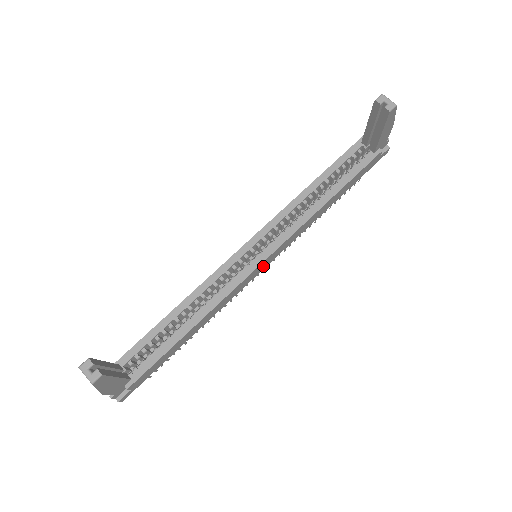
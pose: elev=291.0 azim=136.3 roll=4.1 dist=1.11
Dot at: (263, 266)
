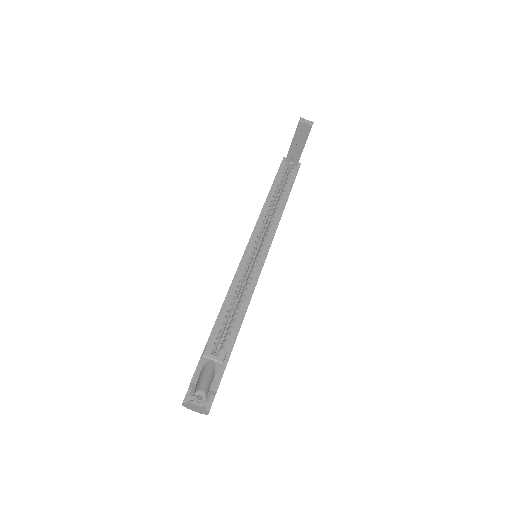
Dot at: occluded
